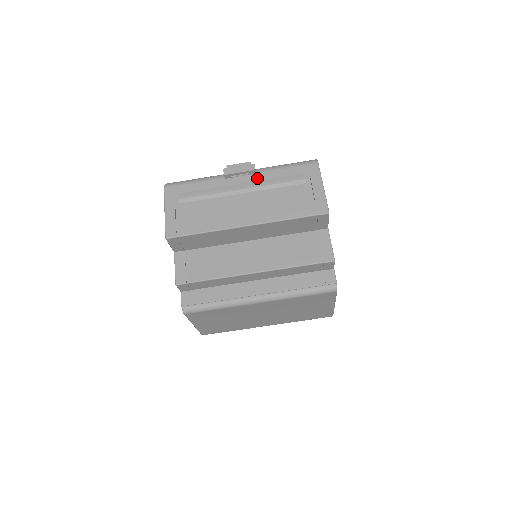
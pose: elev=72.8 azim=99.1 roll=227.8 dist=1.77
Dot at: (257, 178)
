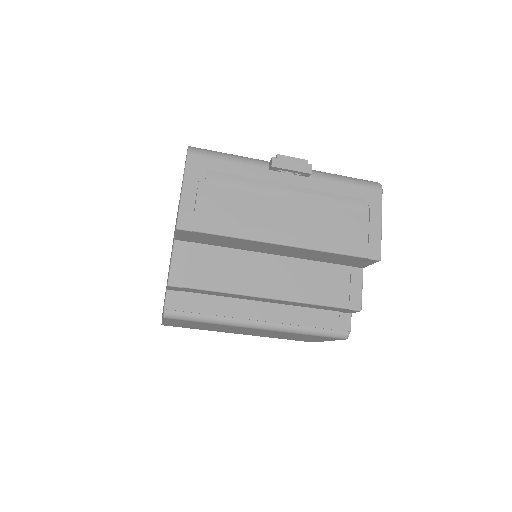
Dot at: (309, 184)
